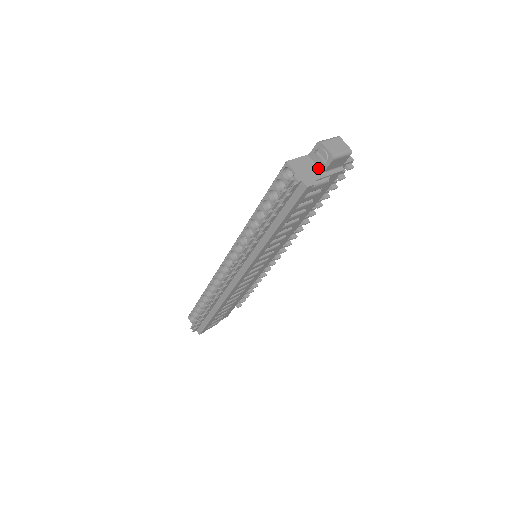
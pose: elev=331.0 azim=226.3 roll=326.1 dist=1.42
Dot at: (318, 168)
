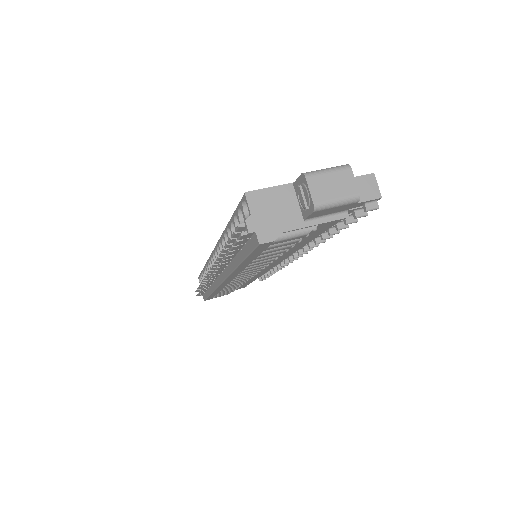
Dot at: (299, 210)
